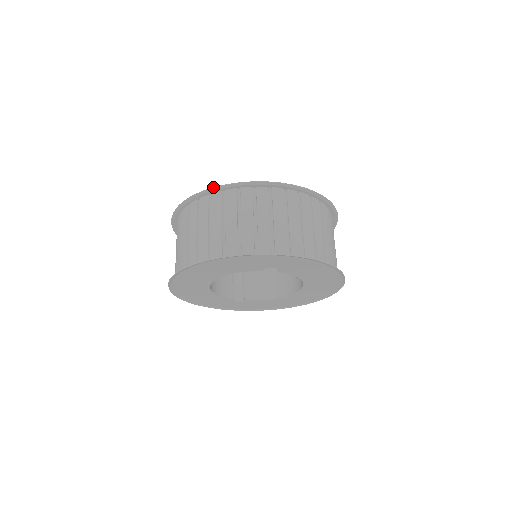
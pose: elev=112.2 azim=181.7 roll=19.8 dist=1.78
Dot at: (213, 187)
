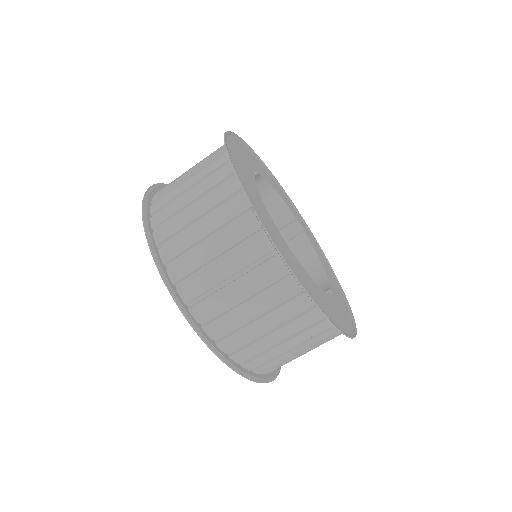
Dot at: (339, 329)
